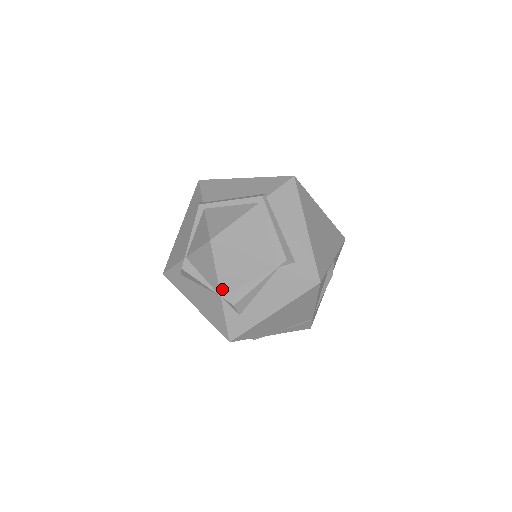
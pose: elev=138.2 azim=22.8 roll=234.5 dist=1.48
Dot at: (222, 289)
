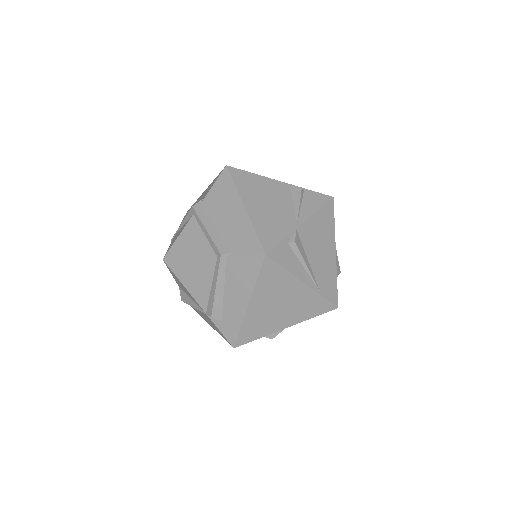
Dot at: (178, 284)
